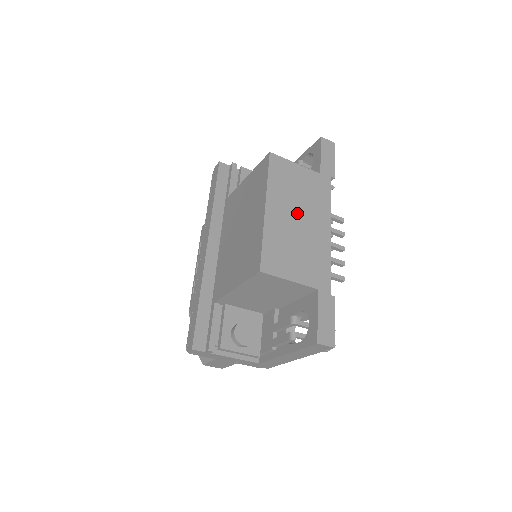
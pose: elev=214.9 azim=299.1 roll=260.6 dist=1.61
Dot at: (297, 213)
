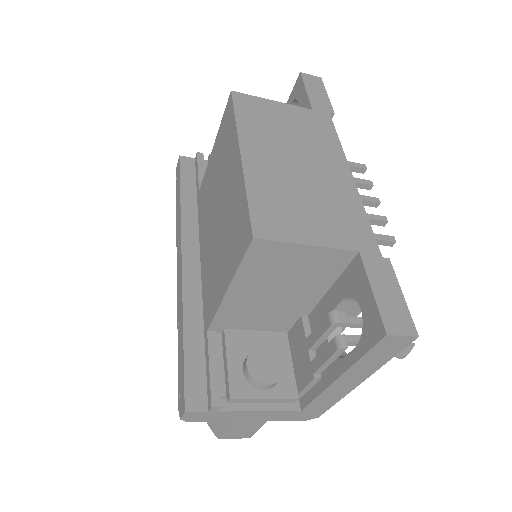
Dot at: (293, 156)
